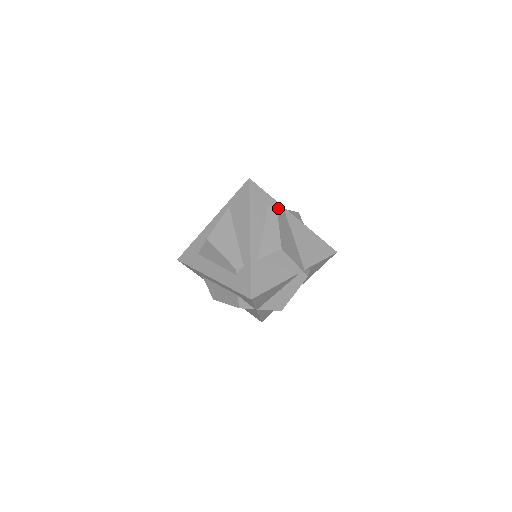
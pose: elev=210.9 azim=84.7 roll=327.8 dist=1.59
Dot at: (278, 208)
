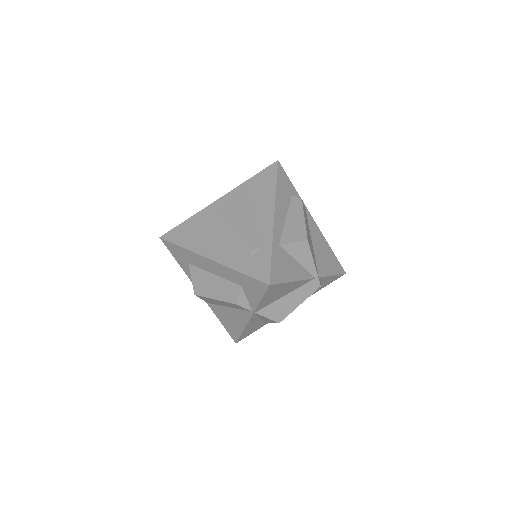
Dot at: (302, 201)
